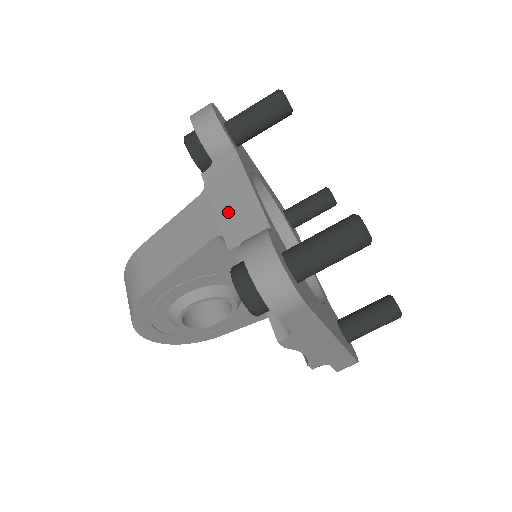
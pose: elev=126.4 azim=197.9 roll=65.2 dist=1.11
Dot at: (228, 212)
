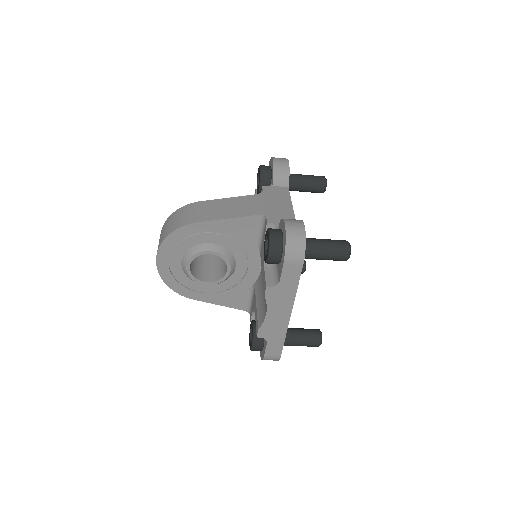
Dot at: (273, 208)
